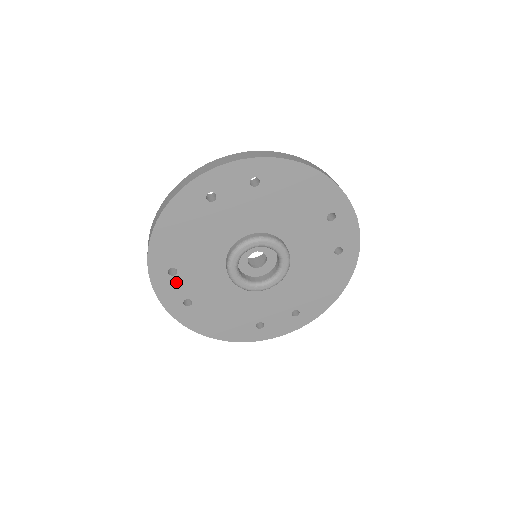
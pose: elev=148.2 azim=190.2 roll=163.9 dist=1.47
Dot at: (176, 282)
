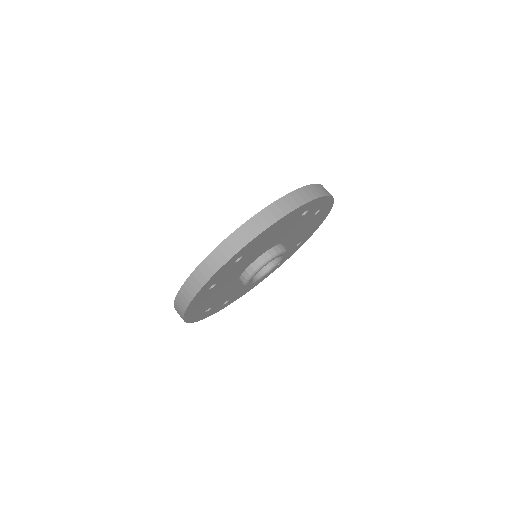
Dot at: (213, 308)
